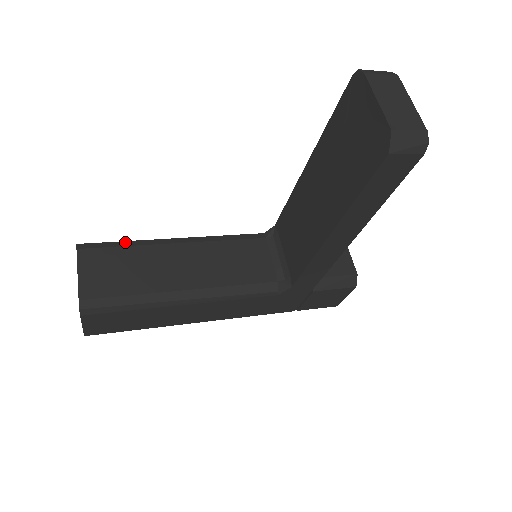
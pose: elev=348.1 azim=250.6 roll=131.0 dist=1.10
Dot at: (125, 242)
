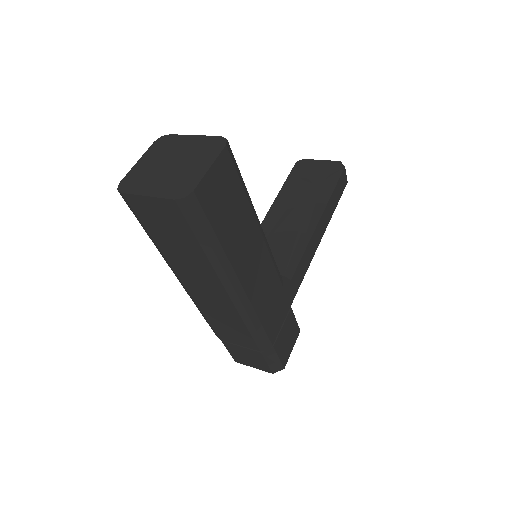
Dot at: occluded
